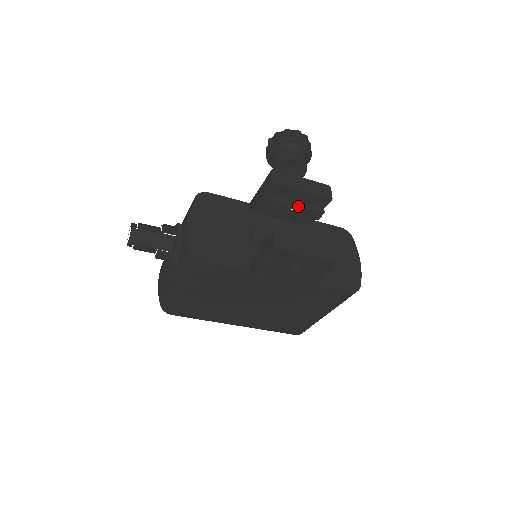
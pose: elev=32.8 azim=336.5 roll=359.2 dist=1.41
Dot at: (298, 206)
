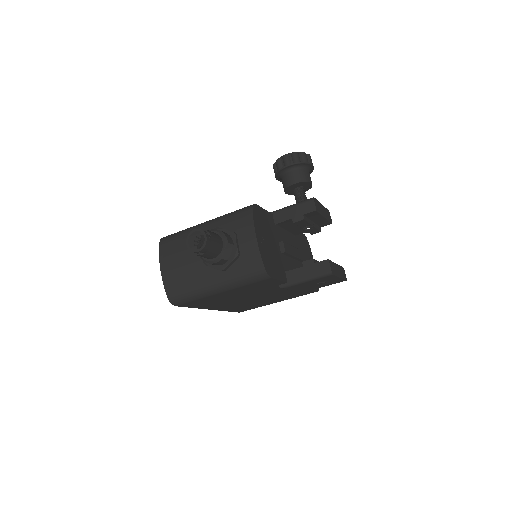
Dot at: (313, 226)
